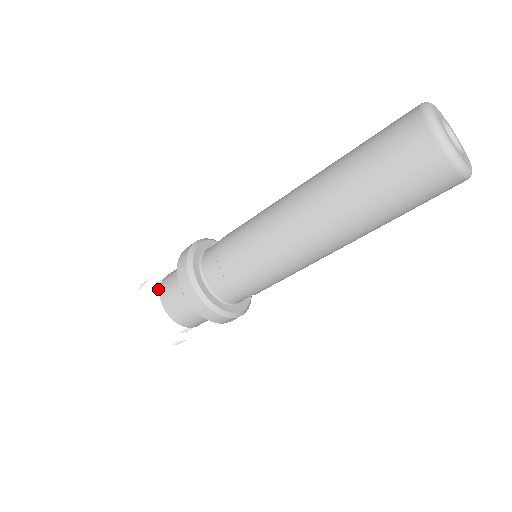
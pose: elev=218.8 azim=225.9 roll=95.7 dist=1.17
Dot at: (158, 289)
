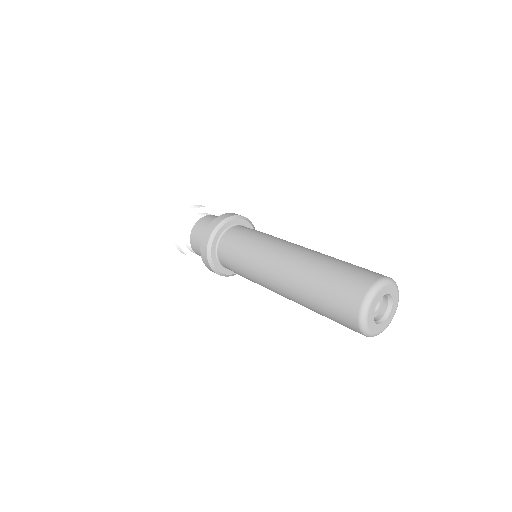
Dot at: (189, 234)
